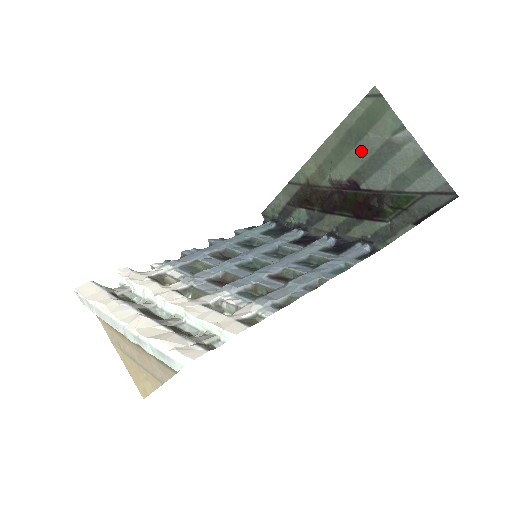
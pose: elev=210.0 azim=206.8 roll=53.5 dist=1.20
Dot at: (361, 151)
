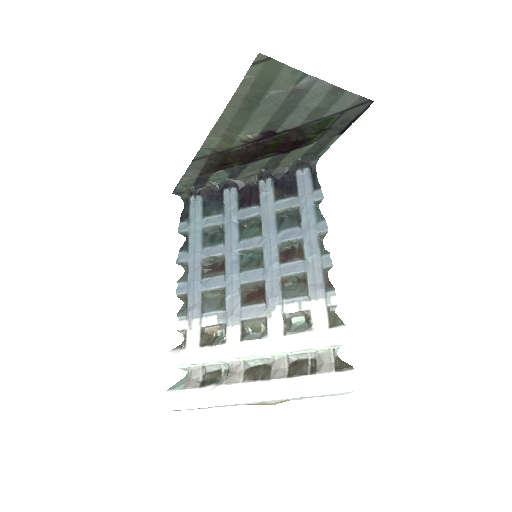
Dot at: (266, 108)
